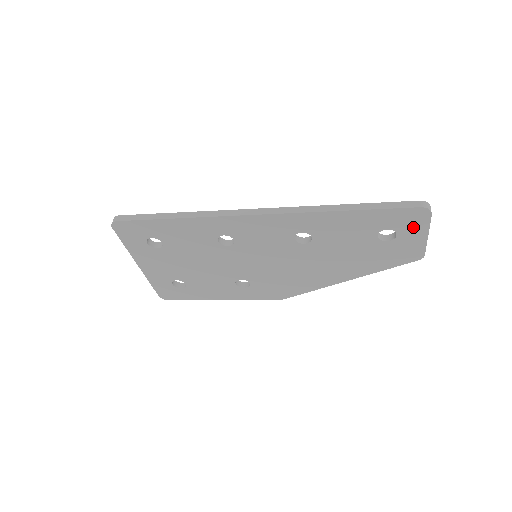
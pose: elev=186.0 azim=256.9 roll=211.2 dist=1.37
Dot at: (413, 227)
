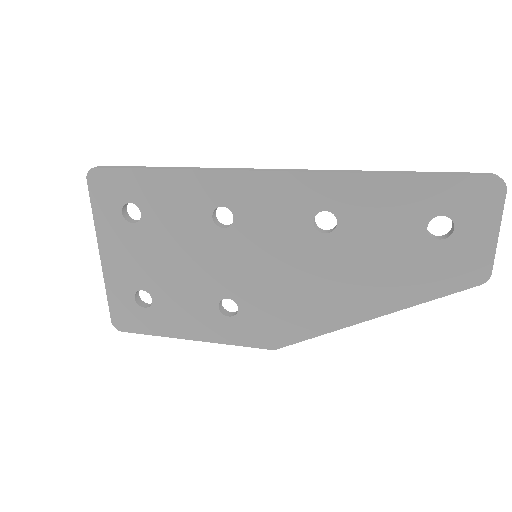
Dot at: (479, 214)
